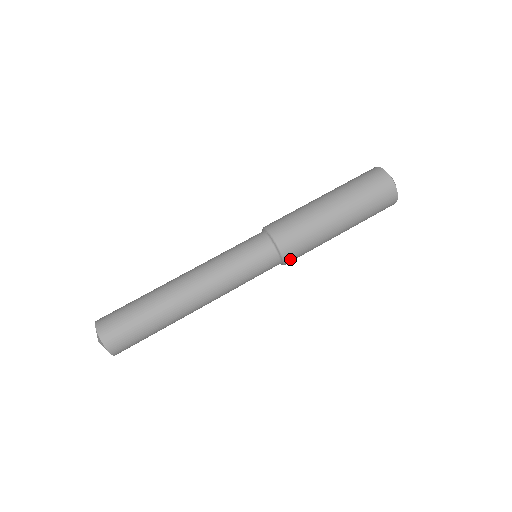
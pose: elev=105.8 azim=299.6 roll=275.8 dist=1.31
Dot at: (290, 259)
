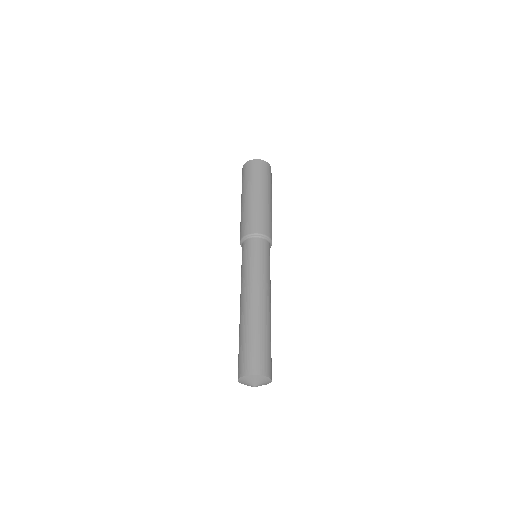
Dot at: occluded
